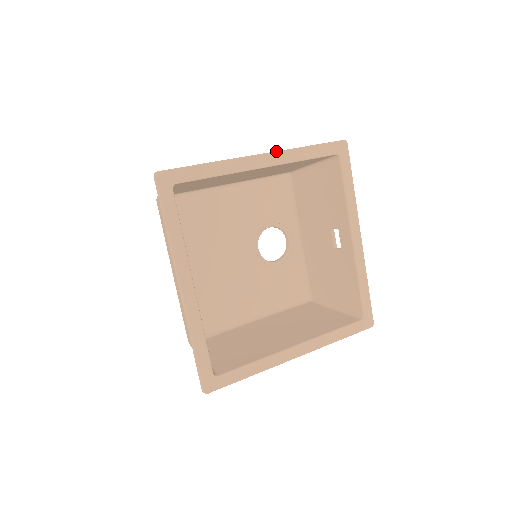
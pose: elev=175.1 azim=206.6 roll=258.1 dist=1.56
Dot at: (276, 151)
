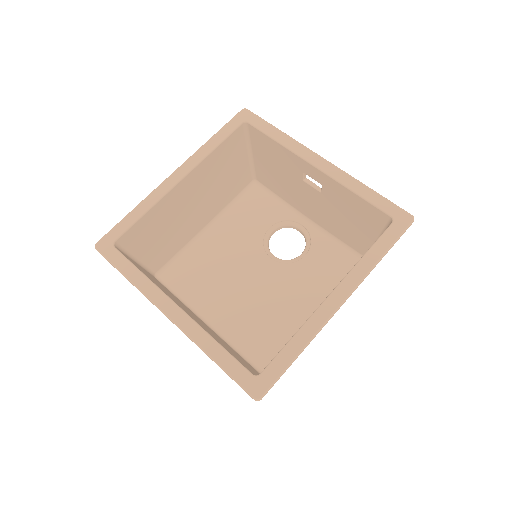
Dot at: (185, 161)
